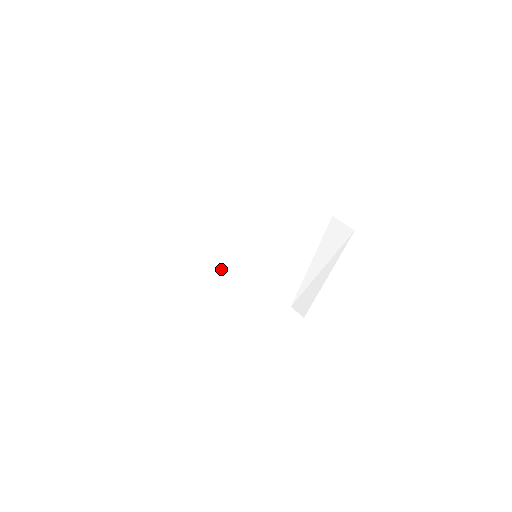
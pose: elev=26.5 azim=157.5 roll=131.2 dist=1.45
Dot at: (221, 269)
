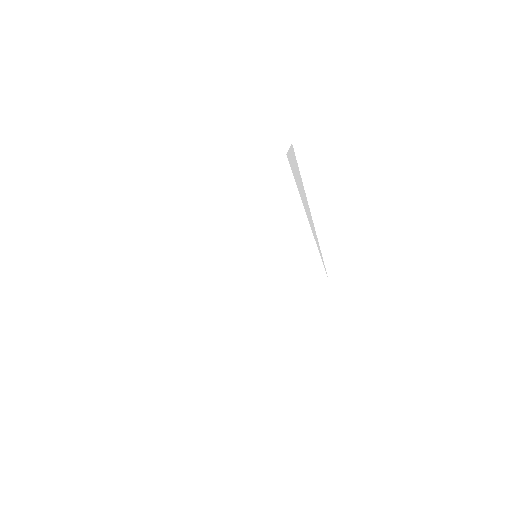
Dot at: (242, 299)
